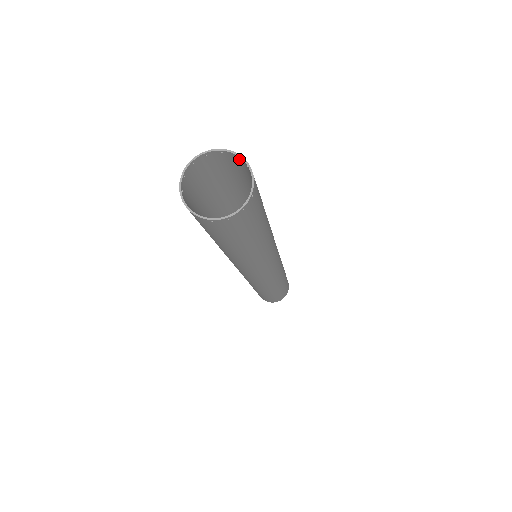
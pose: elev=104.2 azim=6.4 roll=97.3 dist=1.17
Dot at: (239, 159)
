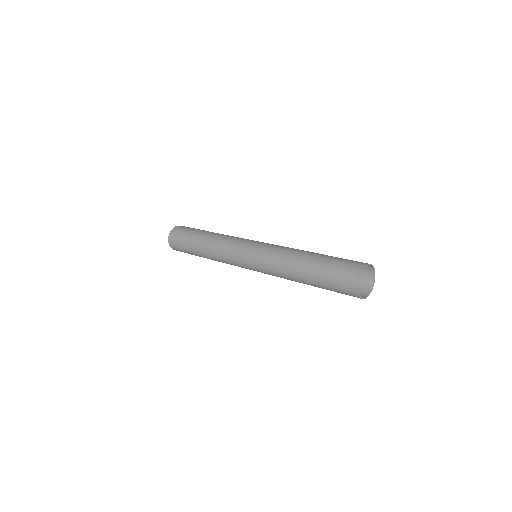
Dot at: (370, 267)
